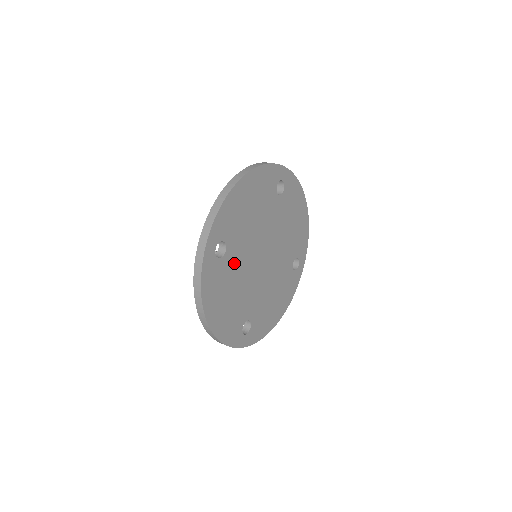
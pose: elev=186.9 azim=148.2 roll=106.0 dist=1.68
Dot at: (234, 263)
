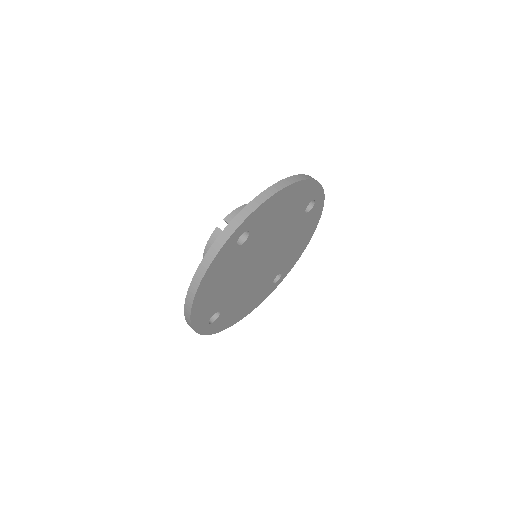
Dot at: (243, 255)
